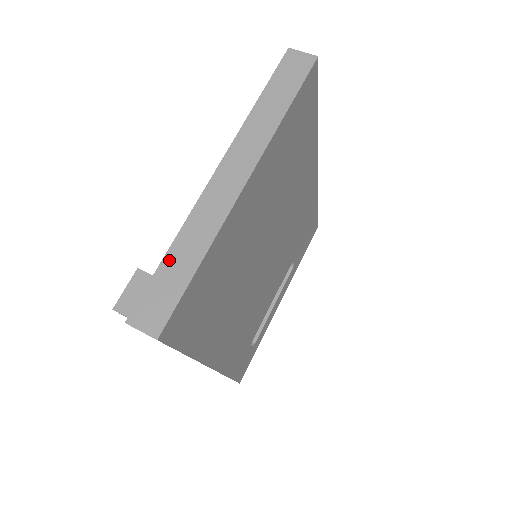
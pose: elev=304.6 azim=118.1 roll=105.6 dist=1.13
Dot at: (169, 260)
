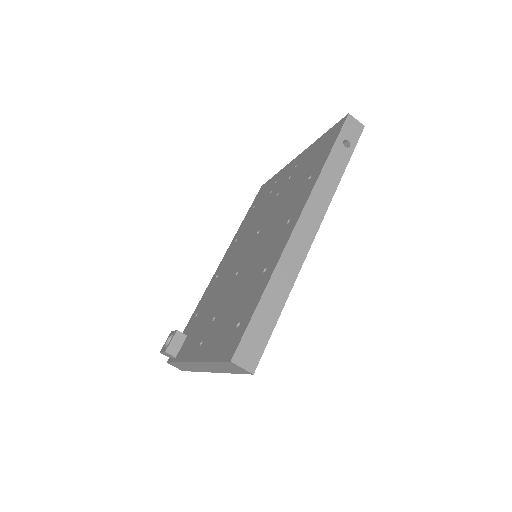
Dot at: (179, 364)
